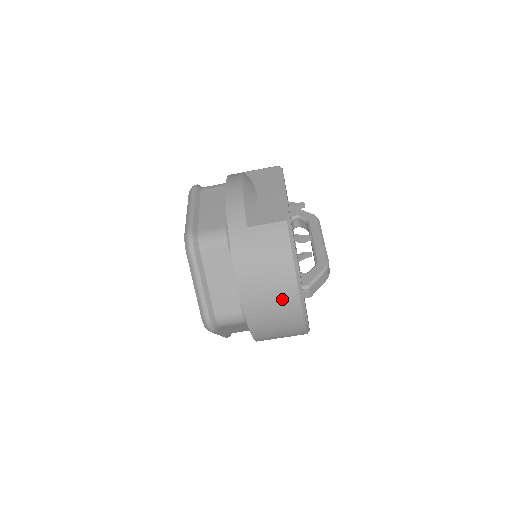
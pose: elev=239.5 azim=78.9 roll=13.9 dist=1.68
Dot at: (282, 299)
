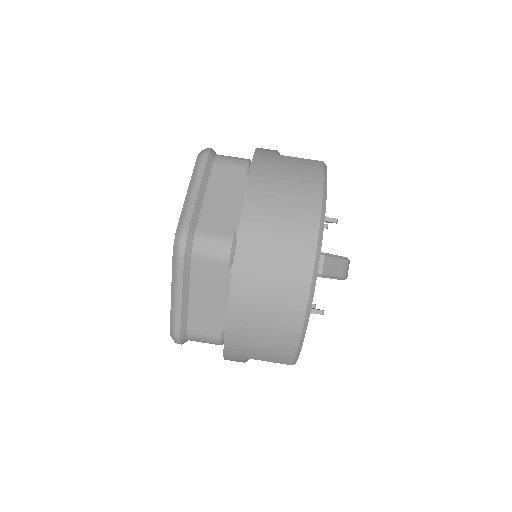
Dot at: (296, 223)
